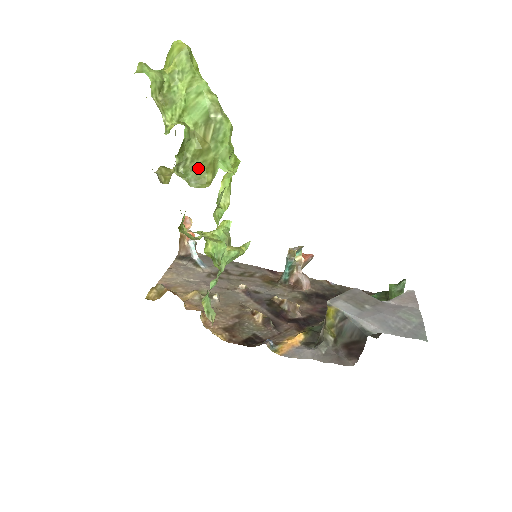
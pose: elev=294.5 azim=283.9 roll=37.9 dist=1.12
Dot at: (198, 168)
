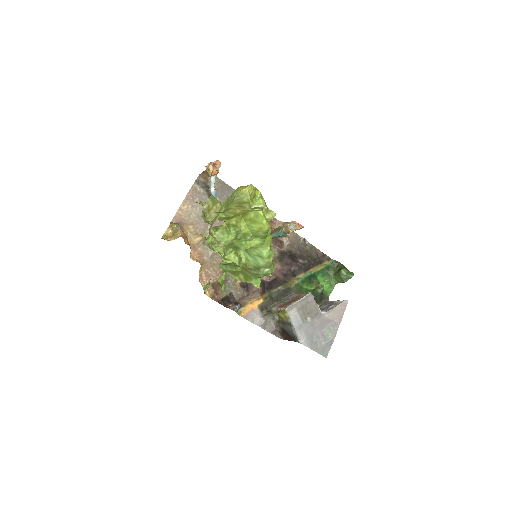
Dot at: (236, 269)
